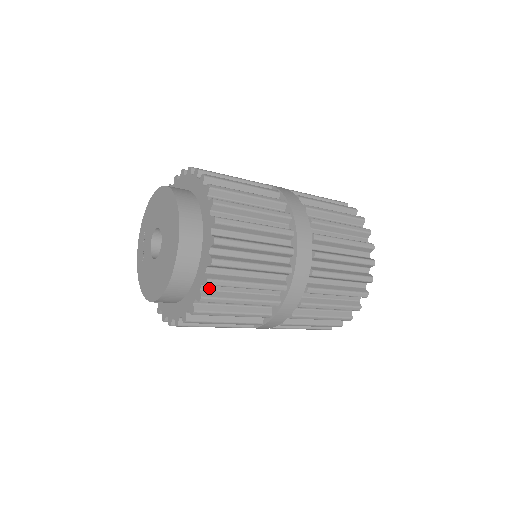
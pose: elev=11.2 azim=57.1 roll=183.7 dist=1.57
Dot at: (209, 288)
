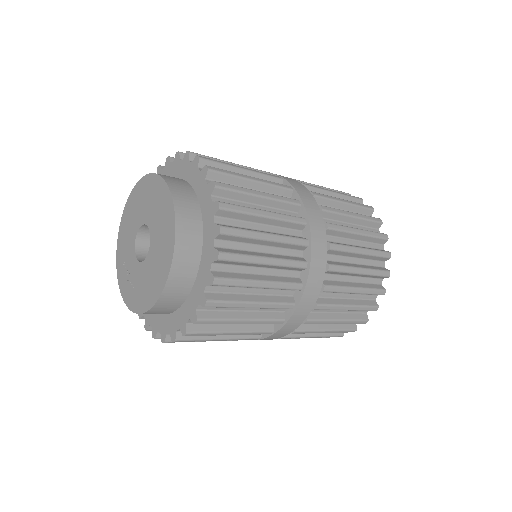
Dot at: (224, 223)
